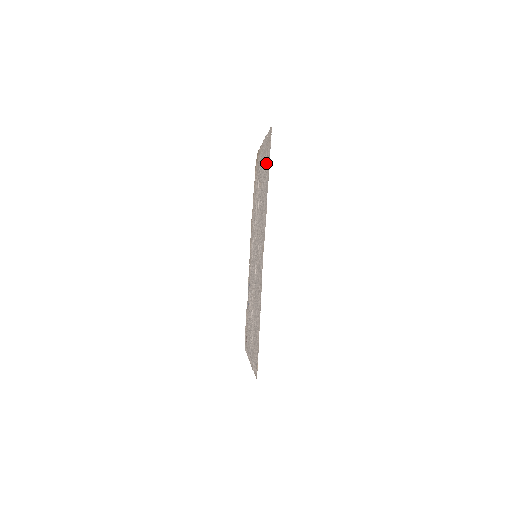
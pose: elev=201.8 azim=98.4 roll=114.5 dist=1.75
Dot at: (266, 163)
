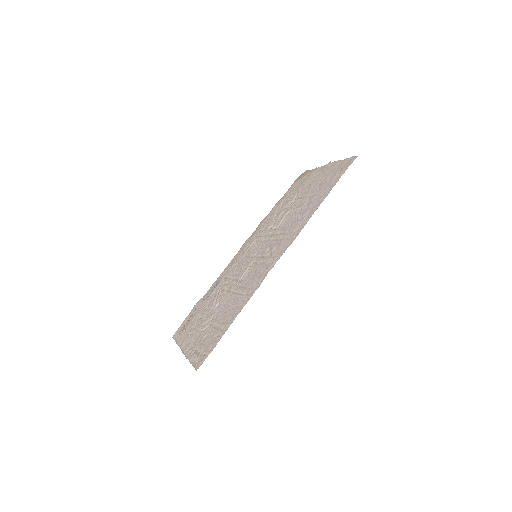
Dot at: (328, 182)
